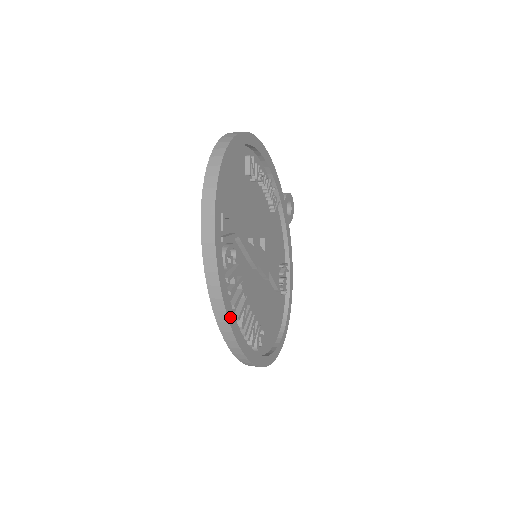
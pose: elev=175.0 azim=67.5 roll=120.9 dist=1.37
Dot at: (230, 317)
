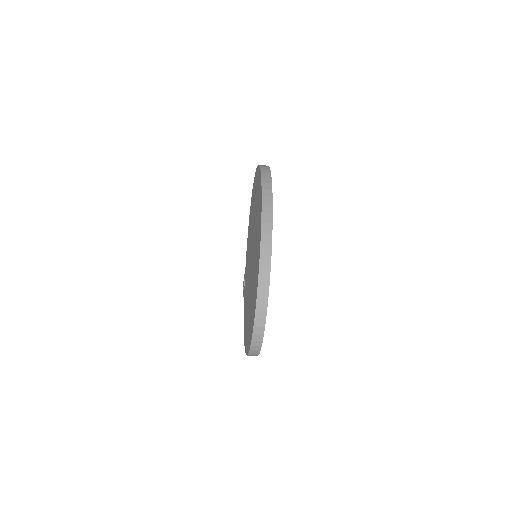
Dot at: (272, 223)
